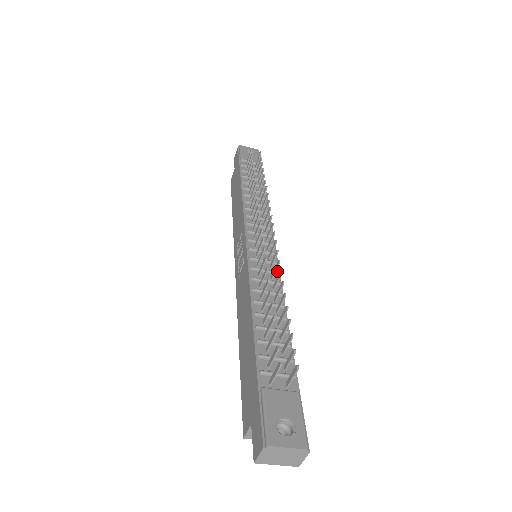
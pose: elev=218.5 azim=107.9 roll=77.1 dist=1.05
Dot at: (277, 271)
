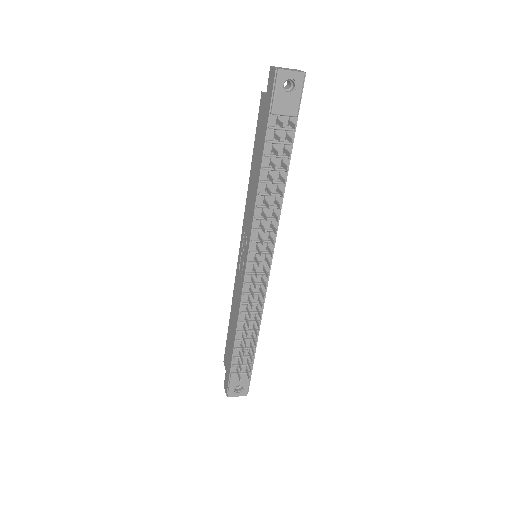
Dot at: (265, 290)
